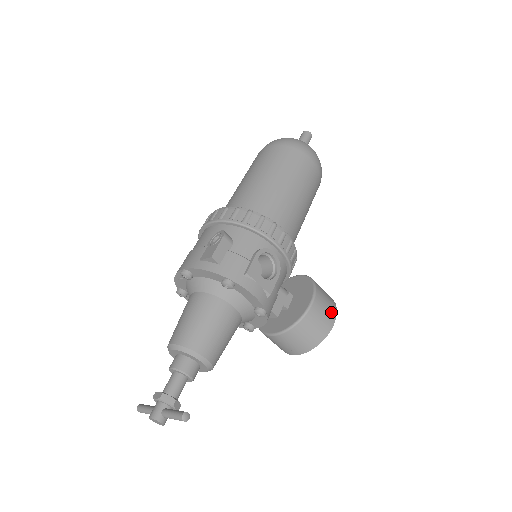
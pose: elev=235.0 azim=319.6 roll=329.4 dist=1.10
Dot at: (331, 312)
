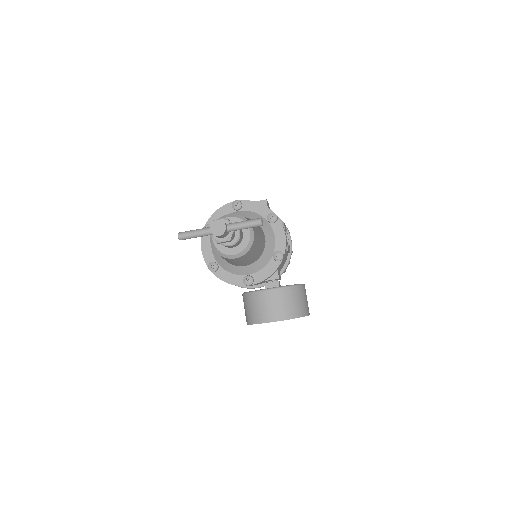
Dot at: (308, 307)
